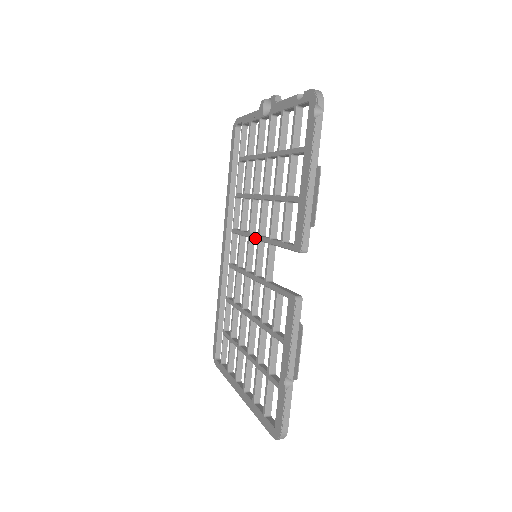
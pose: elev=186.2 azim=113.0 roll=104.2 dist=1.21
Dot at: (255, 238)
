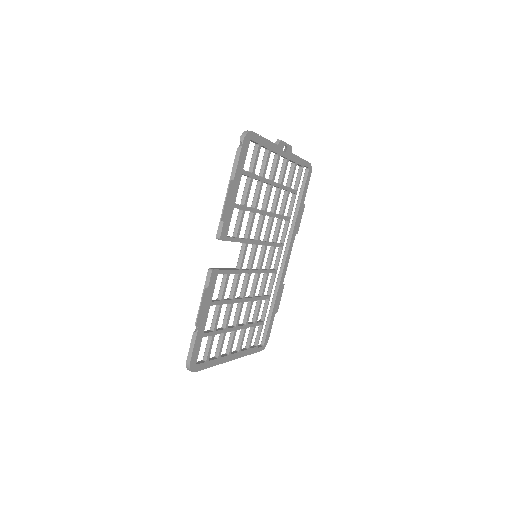
Dot at: occluded
